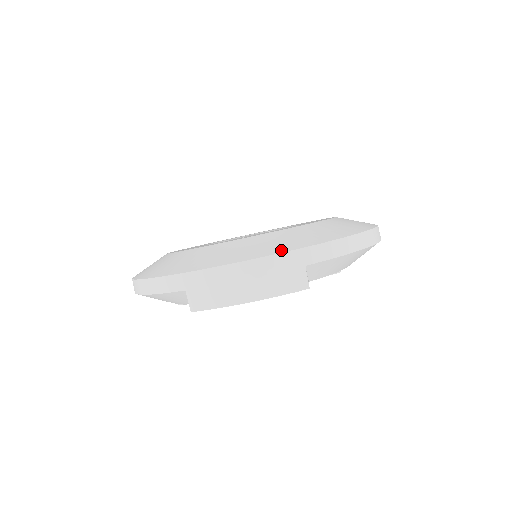
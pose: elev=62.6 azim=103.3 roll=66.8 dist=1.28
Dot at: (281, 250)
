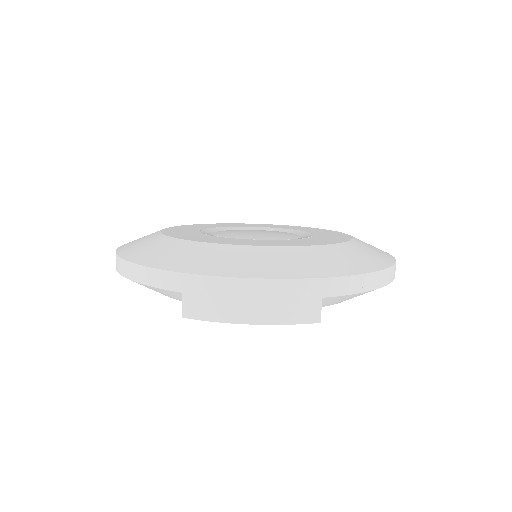
Dot at: (301, 275)
